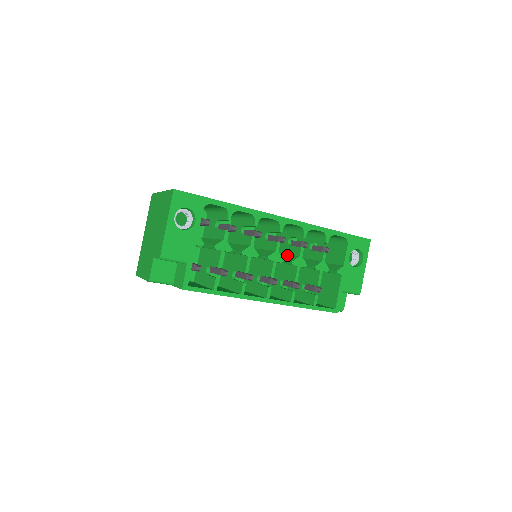
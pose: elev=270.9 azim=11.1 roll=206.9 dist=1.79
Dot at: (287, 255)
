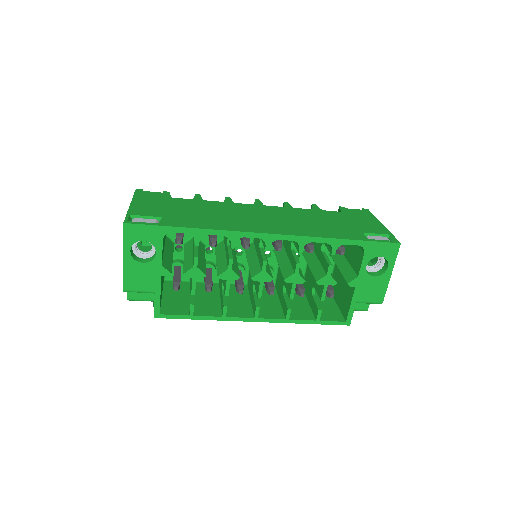
Dot at: (288, 261)
